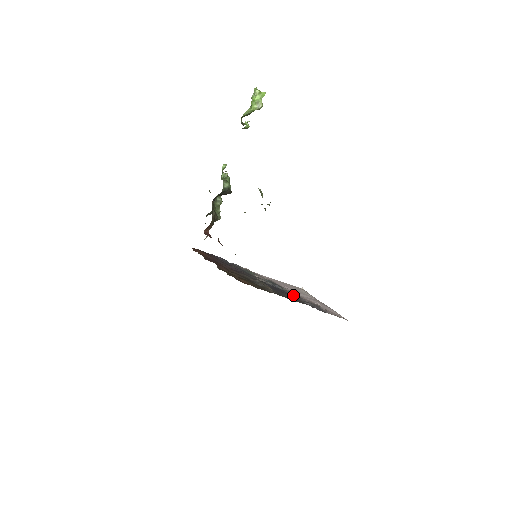
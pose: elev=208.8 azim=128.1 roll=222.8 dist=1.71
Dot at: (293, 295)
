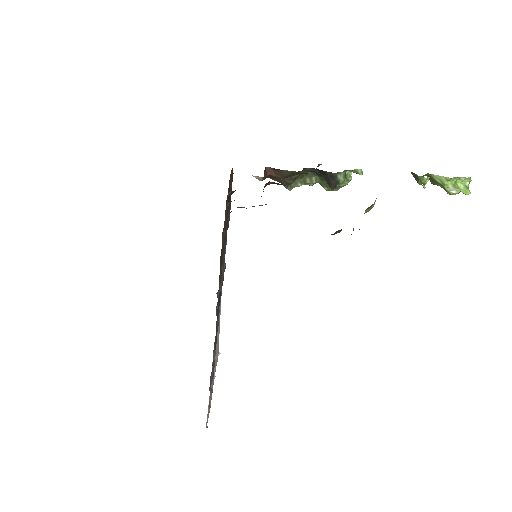
Dot at: occluded
